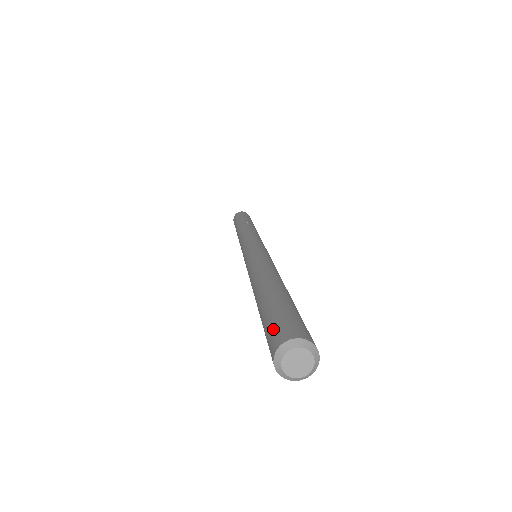
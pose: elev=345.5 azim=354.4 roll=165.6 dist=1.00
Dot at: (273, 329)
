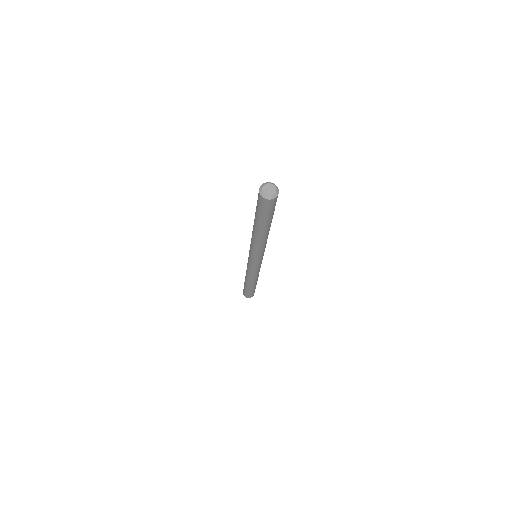
Dot at: occluded
